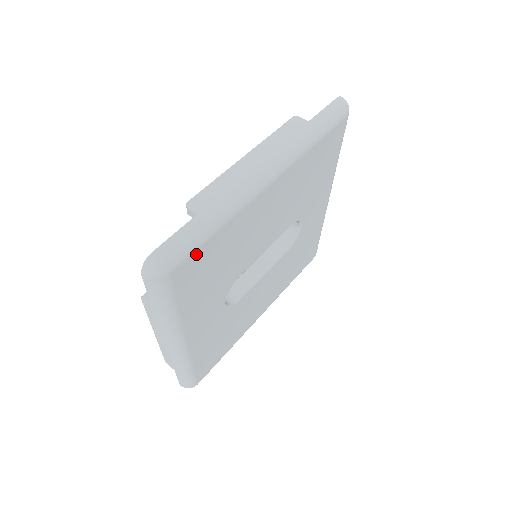
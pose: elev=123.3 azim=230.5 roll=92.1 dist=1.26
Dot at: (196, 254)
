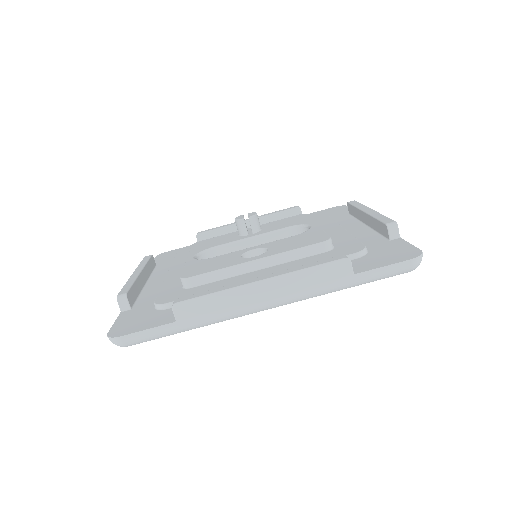
Dot at: occluded
